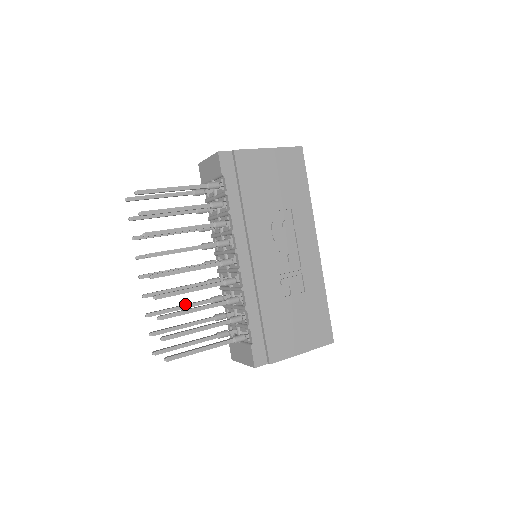
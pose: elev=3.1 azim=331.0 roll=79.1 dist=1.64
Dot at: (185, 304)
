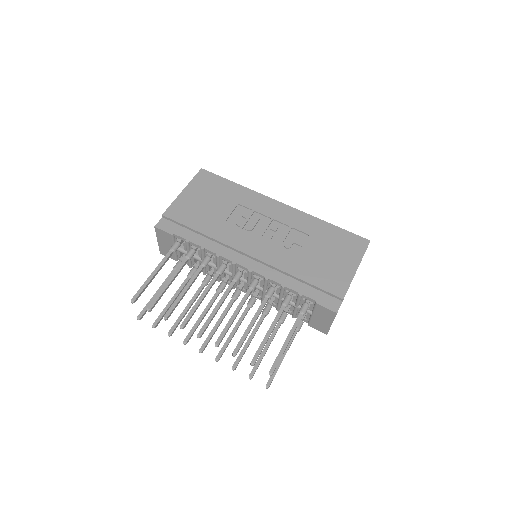
Dot at: (250, 335)
